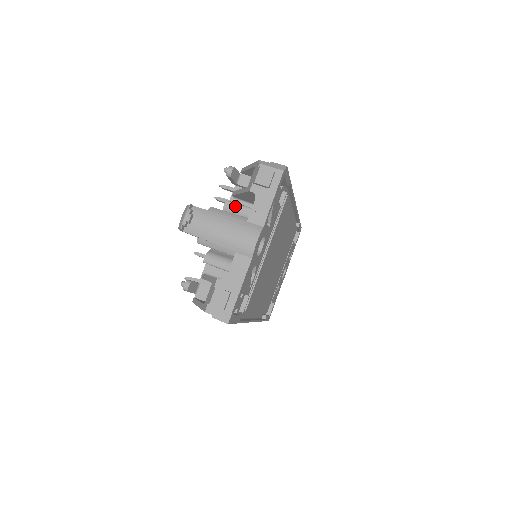
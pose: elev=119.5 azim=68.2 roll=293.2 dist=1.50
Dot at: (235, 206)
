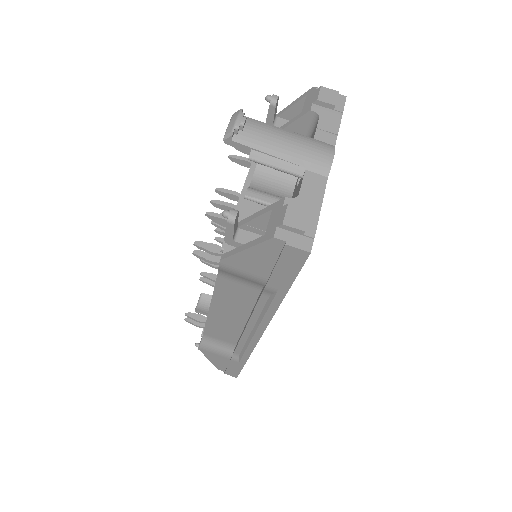
Dot at: occluded
